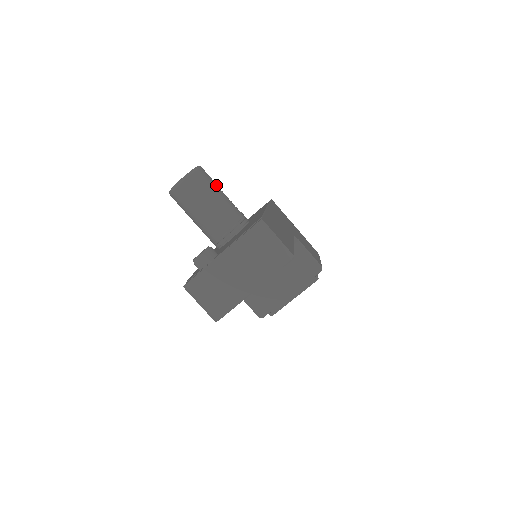
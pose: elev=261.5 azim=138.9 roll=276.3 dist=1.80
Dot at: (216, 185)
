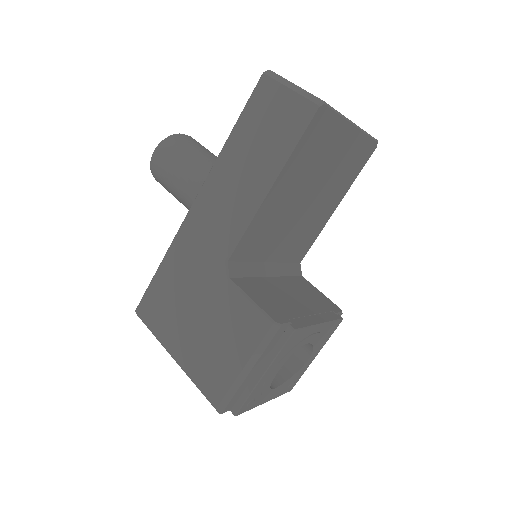
Dot at: occluded
